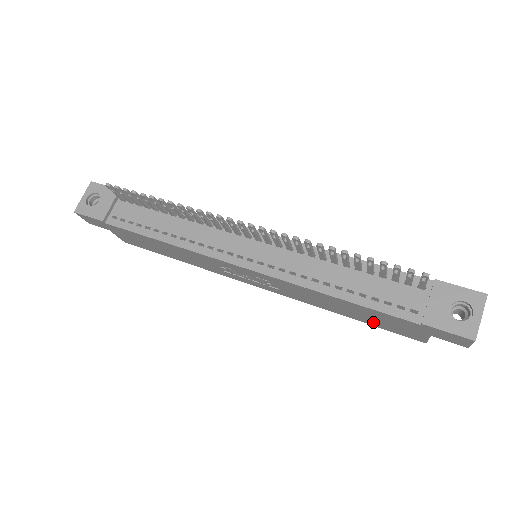
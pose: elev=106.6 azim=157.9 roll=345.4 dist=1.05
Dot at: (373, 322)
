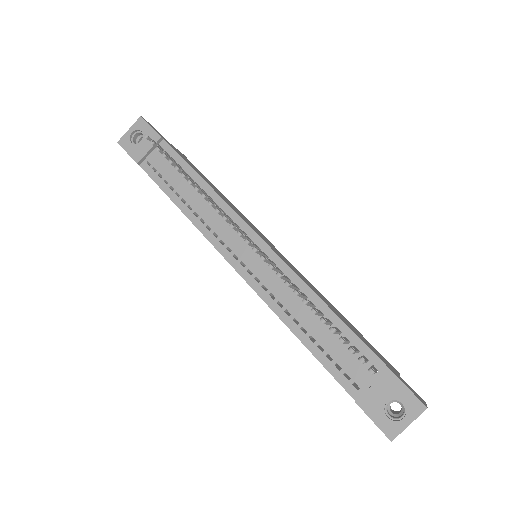
Dot at: occluded
